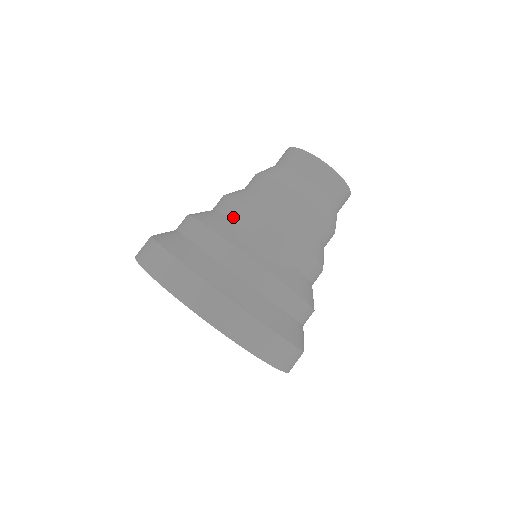
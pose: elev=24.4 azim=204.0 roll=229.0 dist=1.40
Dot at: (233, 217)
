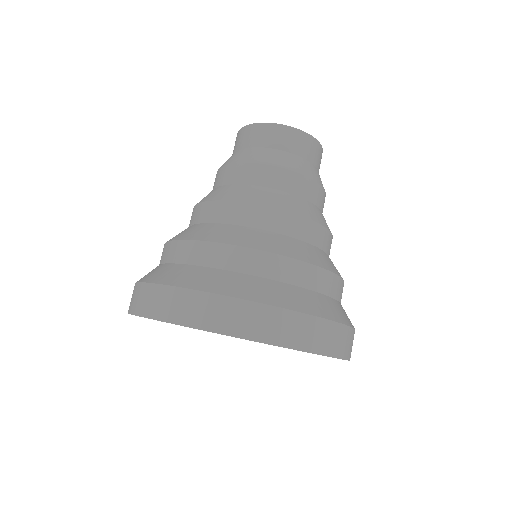
Dot at: (219, 220)
